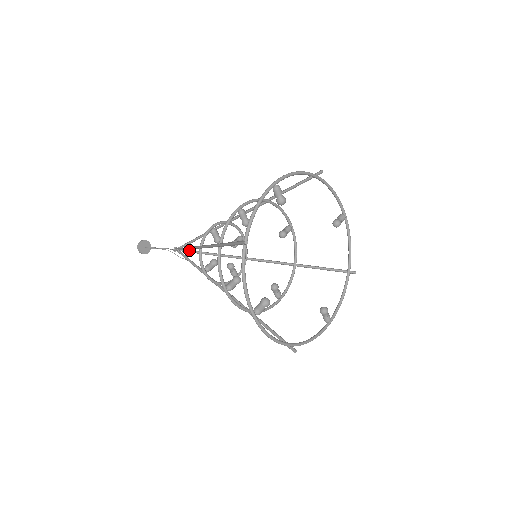
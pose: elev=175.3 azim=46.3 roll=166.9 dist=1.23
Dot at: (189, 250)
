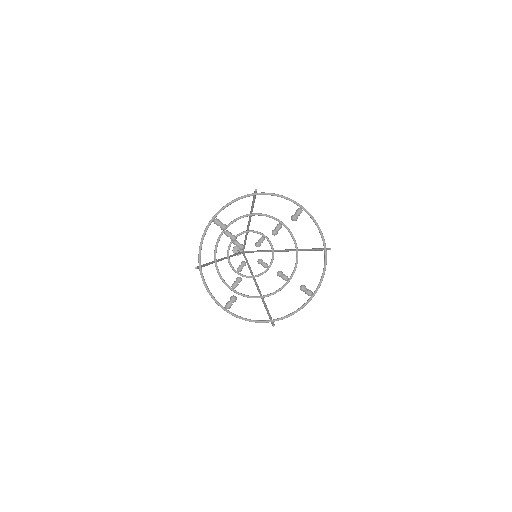
Dot at: (248, 251)
